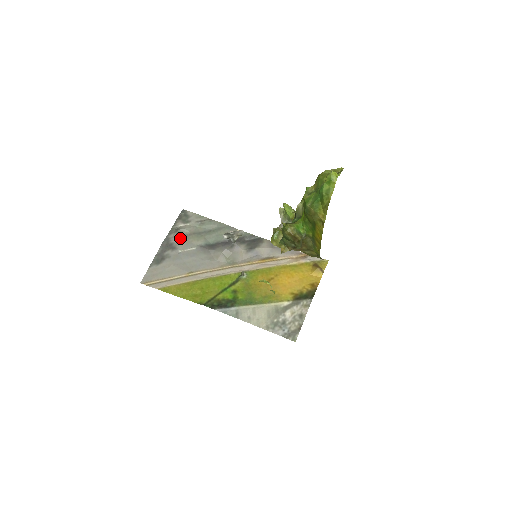
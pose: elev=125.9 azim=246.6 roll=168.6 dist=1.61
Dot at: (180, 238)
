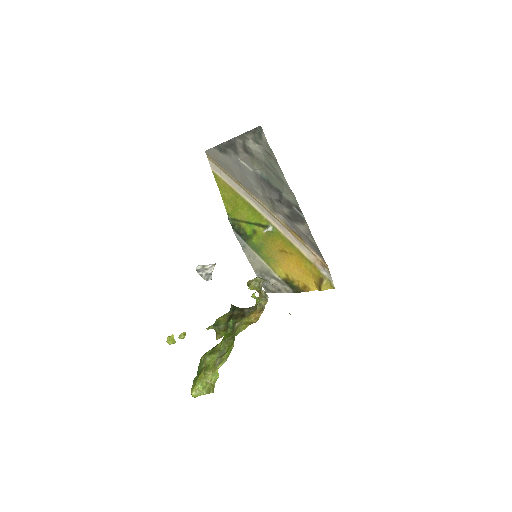
Dot at: (245, 150)
